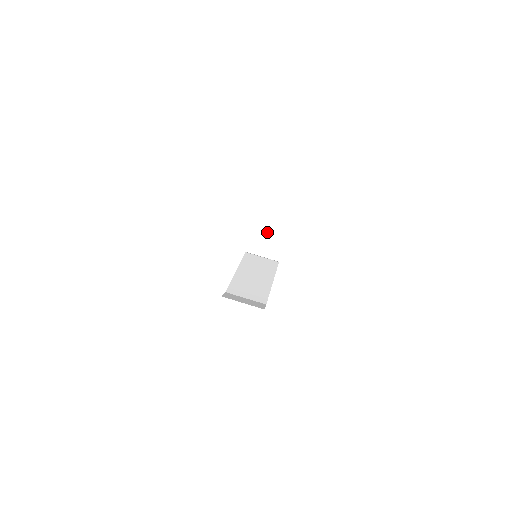
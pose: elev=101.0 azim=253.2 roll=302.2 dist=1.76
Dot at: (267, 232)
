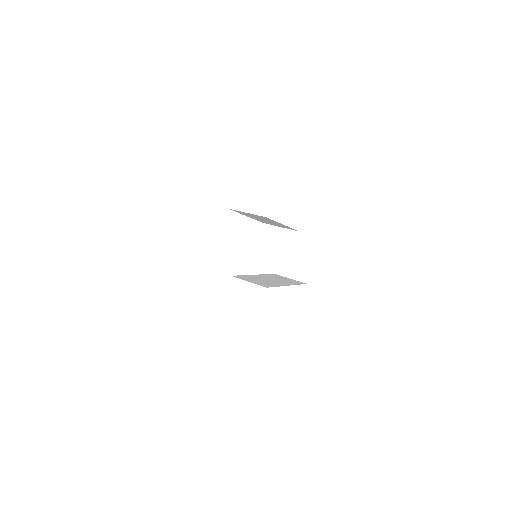
Dot at: (264, 281)
